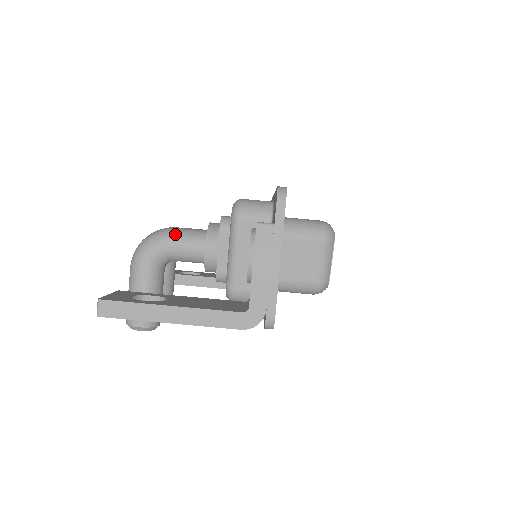
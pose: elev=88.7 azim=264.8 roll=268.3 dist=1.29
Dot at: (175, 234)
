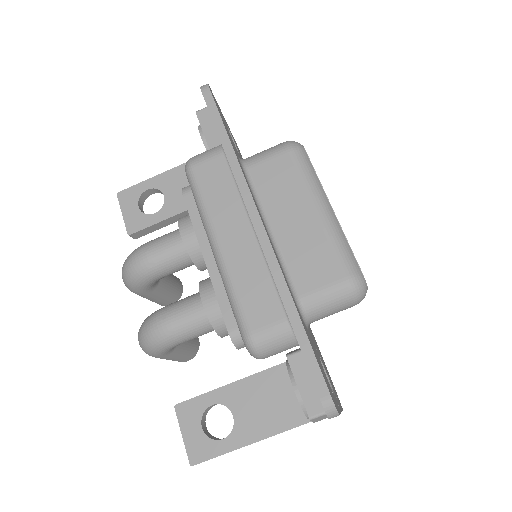
Dot at: (177, 337)
